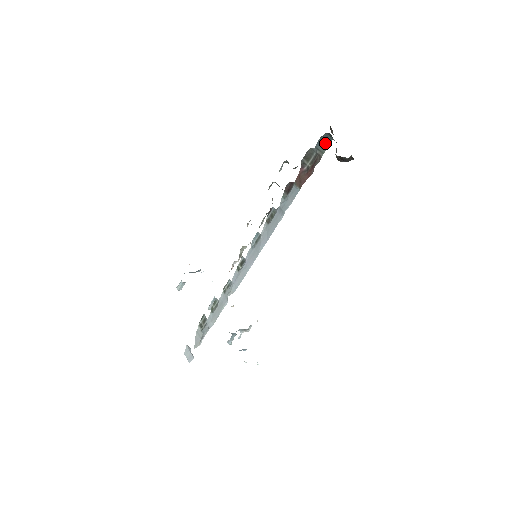
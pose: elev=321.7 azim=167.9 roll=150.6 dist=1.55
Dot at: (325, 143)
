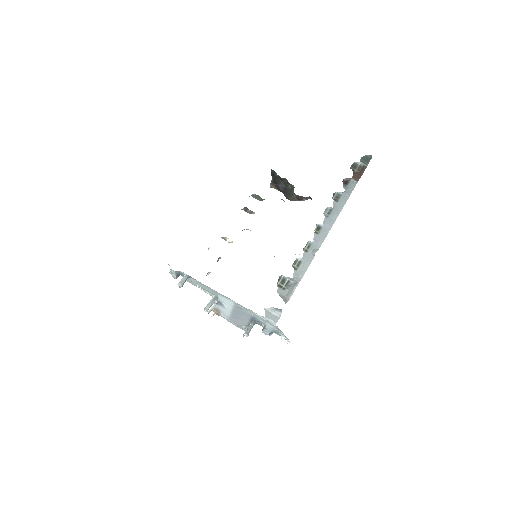
Dot at: (367, 160)
